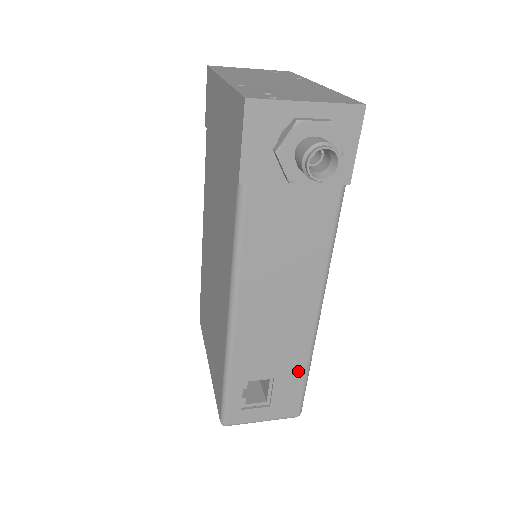
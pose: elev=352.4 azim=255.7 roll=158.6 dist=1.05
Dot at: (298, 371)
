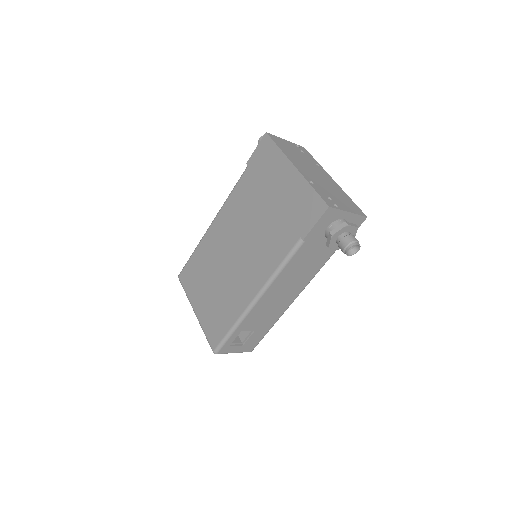
Dot at: (267, 328)
